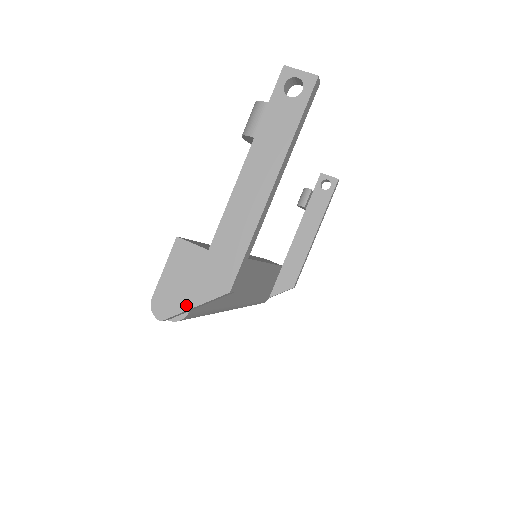
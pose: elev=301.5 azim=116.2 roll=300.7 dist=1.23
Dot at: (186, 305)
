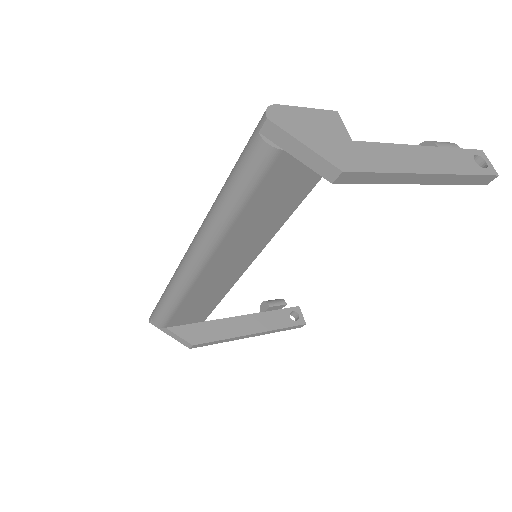
Dot at: (300, 137)
